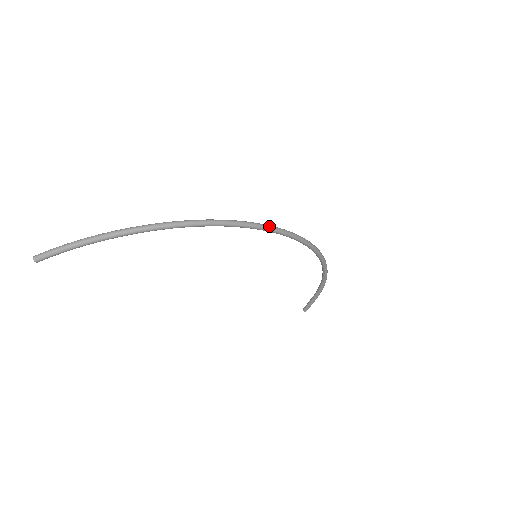
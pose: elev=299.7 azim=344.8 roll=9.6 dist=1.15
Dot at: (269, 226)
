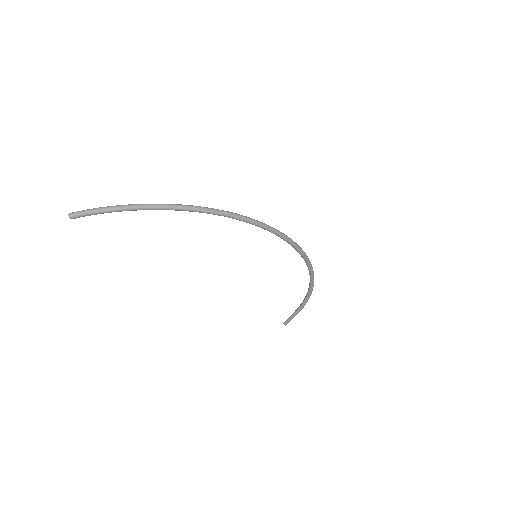
Dot at: (274, 228)
